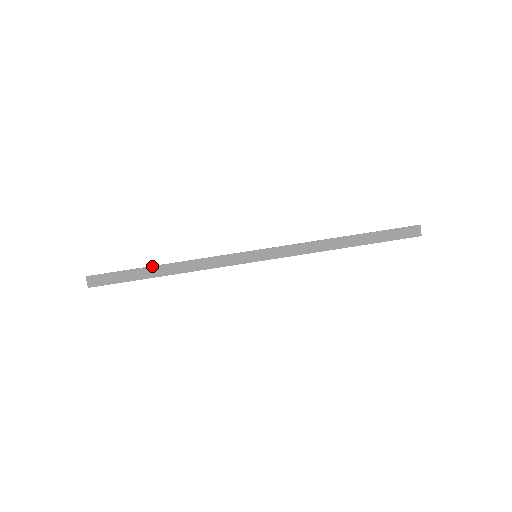
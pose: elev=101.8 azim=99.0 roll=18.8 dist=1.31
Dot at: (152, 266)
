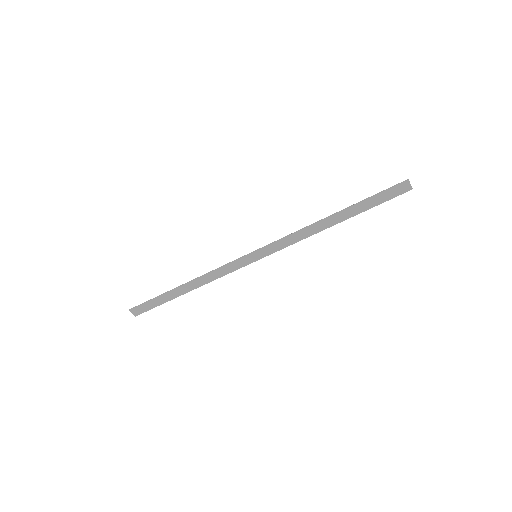
Dot at: (174, 289)
